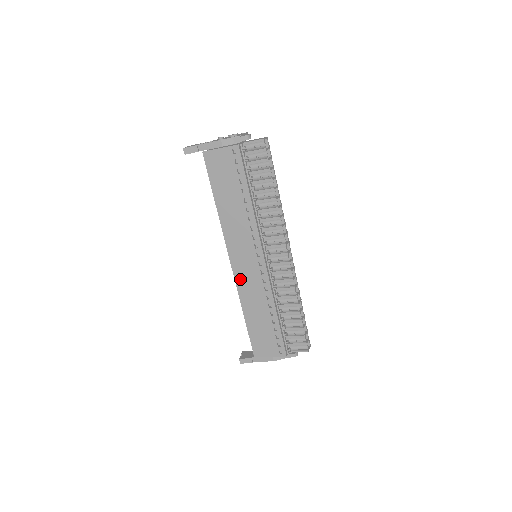
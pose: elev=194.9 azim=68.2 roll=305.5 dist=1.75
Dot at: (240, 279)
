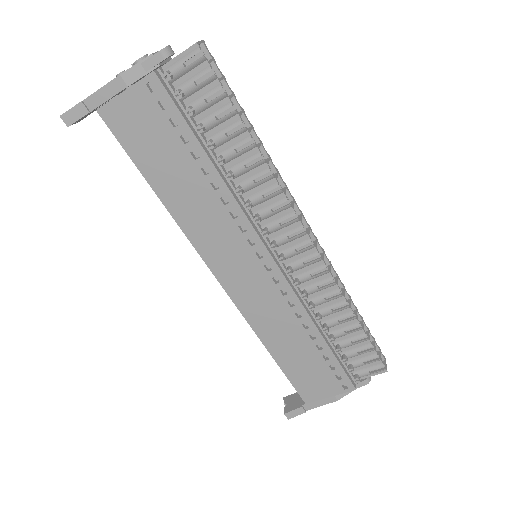
Dot at: (243, 302)
